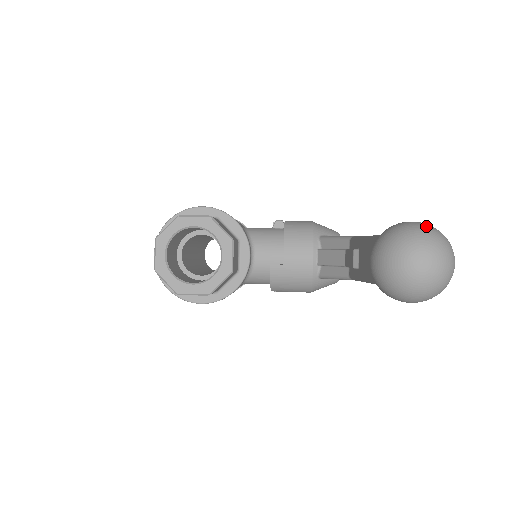
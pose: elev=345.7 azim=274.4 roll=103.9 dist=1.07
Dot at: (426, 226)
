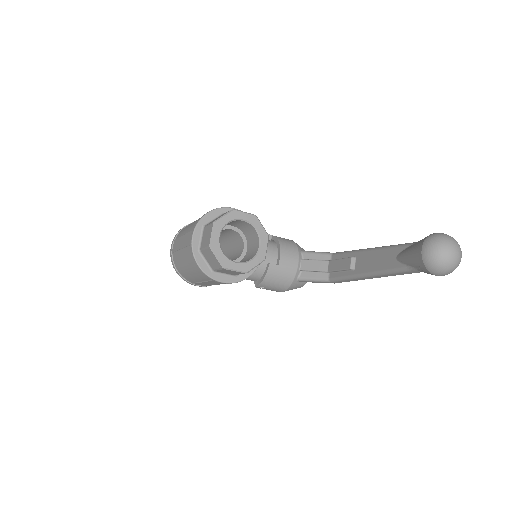
Dot at: occluded
